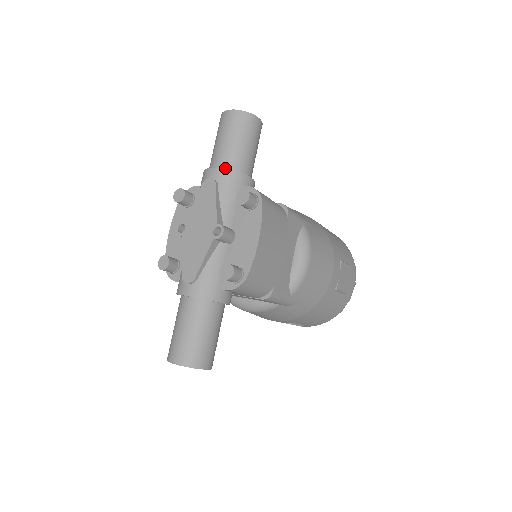
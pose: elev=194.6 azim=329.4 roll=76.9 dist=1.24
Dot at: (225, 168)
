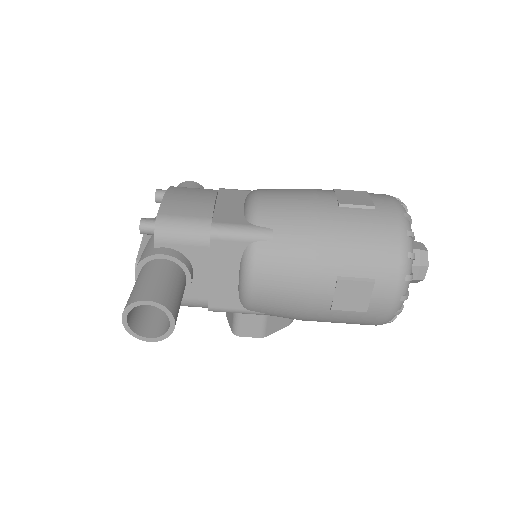
Dot at: occluded
